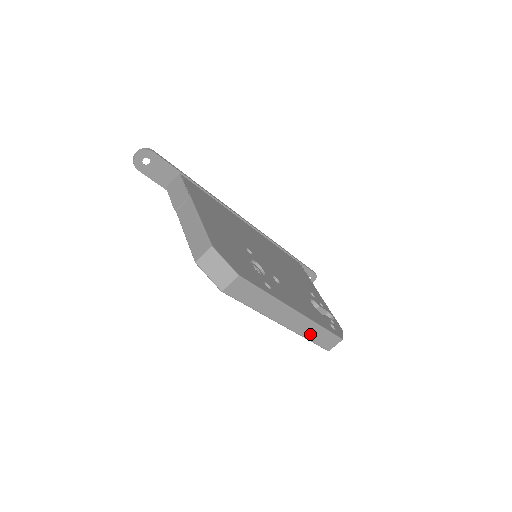
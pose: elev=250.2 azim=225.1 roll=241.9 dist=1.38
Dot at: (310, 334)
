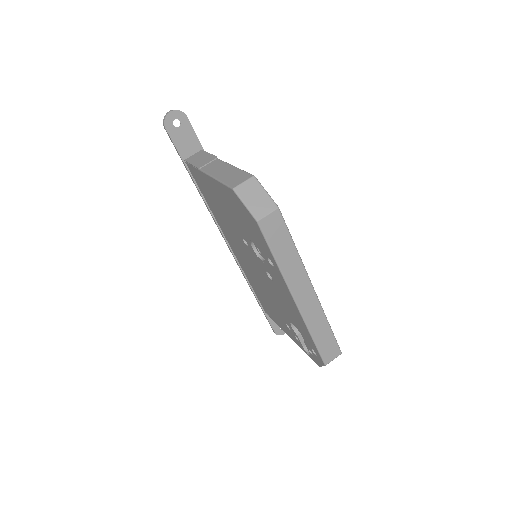
Dot at: (316, 329)
